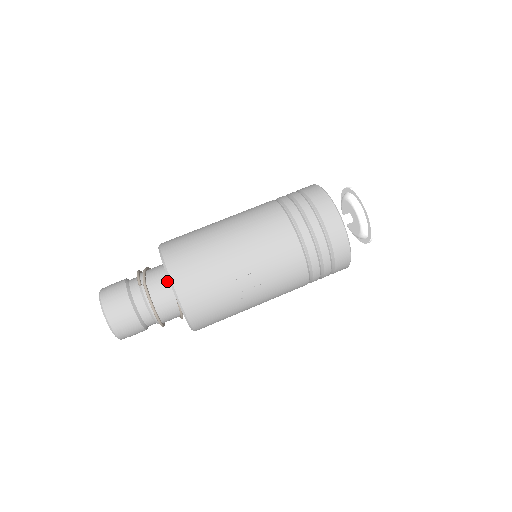
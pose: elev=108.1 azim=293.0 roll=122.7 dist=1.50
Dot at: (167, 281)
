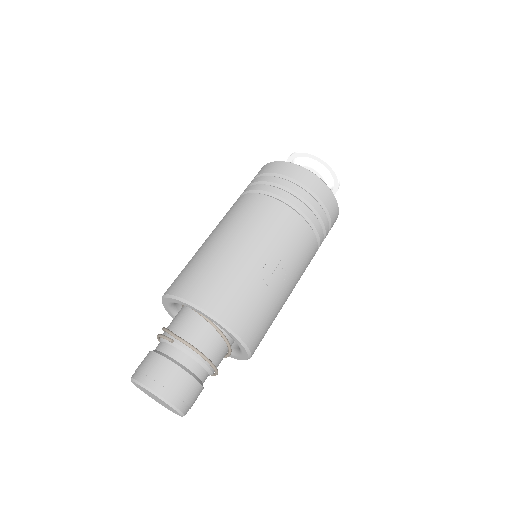
Dot at: (196, 320)
